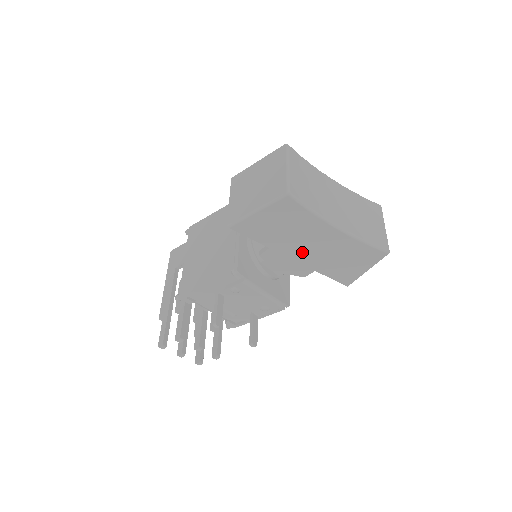
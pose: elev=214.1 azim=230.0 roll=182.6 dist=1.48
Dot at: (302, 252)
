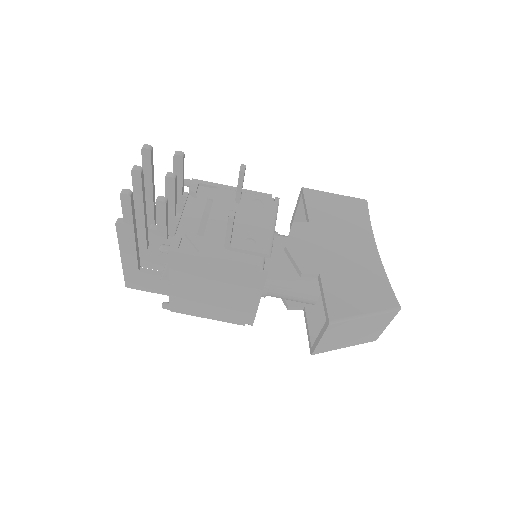
Dot at: (329, 246)
